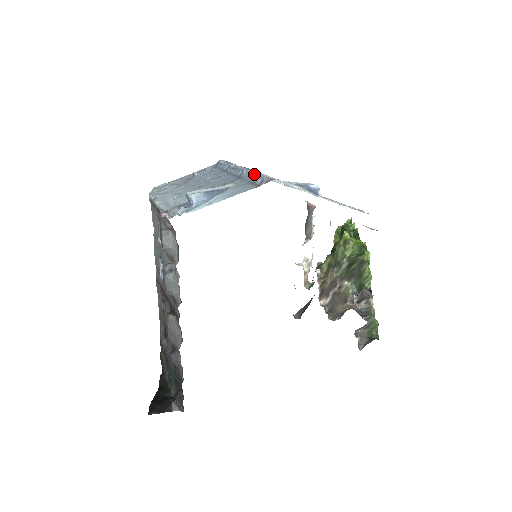
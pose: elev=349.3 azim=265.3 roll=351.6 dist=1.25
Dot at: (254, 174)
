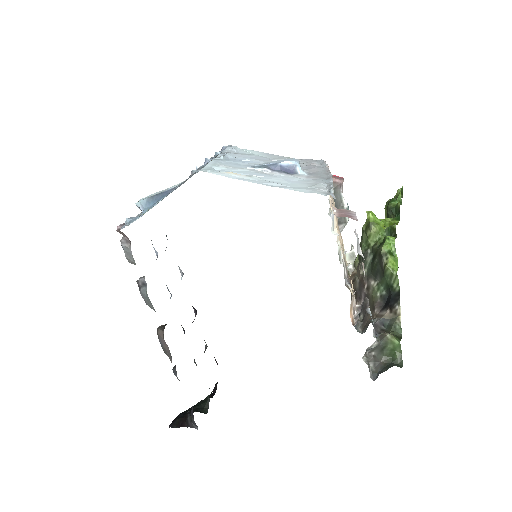
Dot at: (205, 164)
